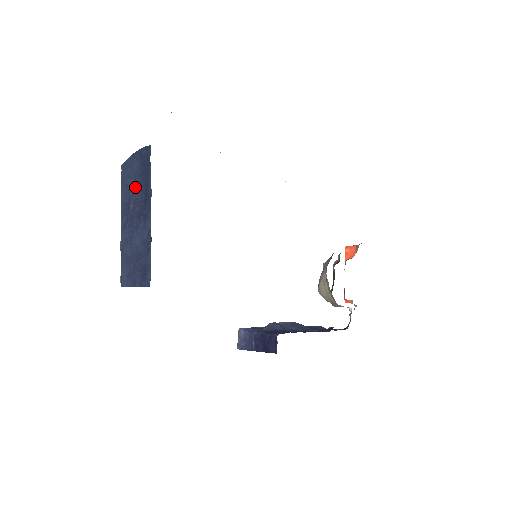
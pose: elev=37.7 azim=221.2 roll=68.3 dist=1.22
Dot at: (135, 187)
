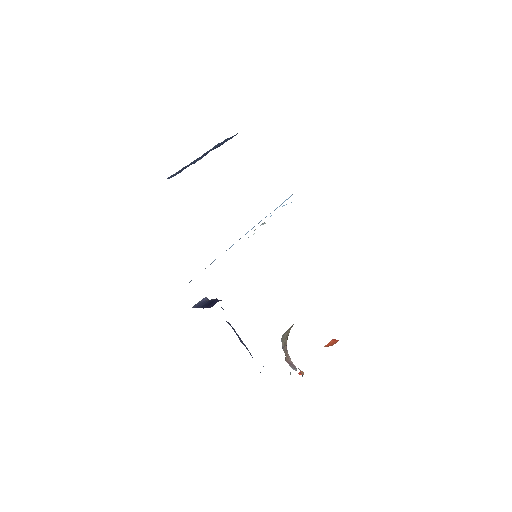
Dot at: (220, 145)
